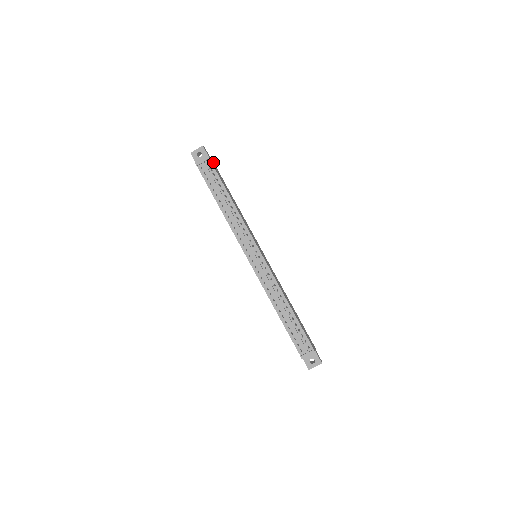
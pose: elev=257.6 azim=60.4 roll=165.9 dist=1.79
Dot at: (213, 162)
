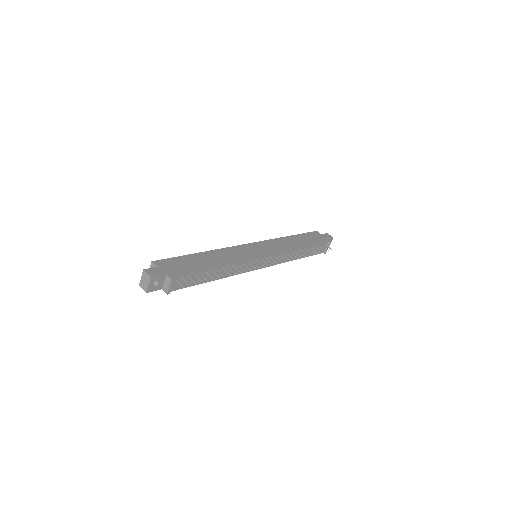
Dot at: (157, 263)
